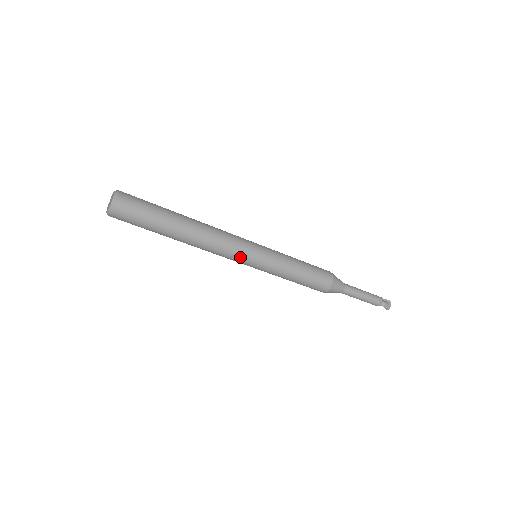
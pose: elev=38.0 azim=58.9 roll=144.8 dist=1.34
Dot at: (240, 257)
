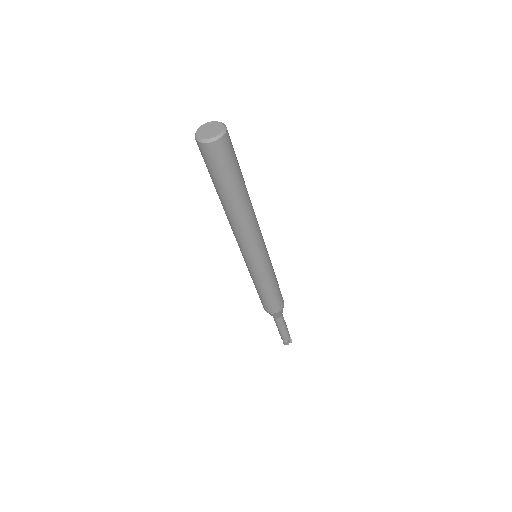
Dot at: (244, 252)
